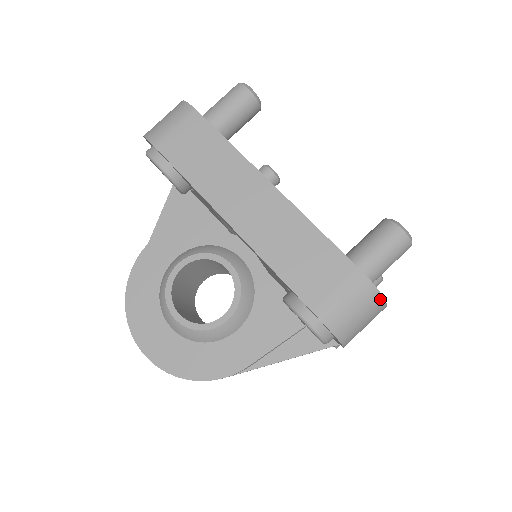
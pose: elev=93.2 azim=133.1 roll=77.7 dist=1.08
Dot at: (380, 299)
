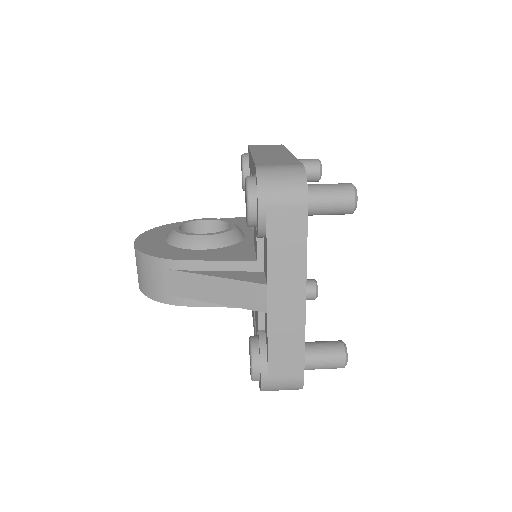
Dot at: (304, 183)
